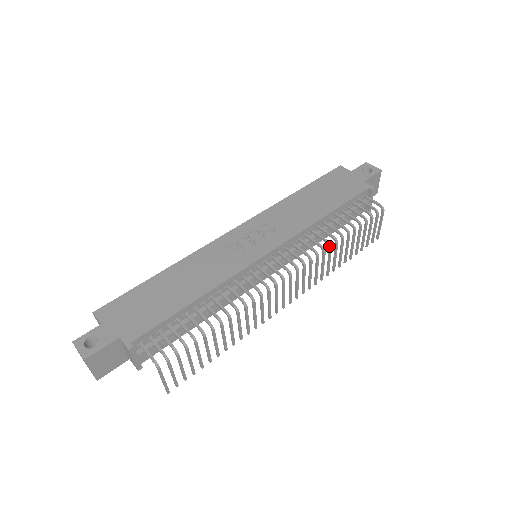
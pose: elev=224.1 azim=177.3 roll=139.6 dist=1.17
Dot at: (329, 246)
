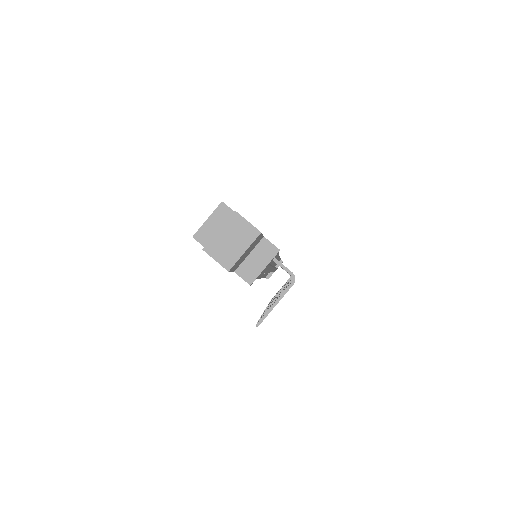
Dot at: occluded
